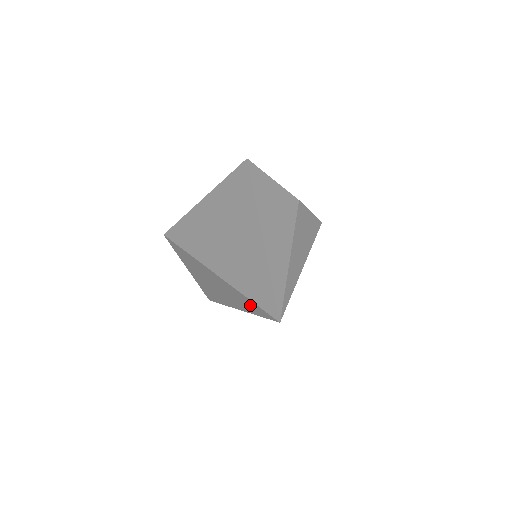
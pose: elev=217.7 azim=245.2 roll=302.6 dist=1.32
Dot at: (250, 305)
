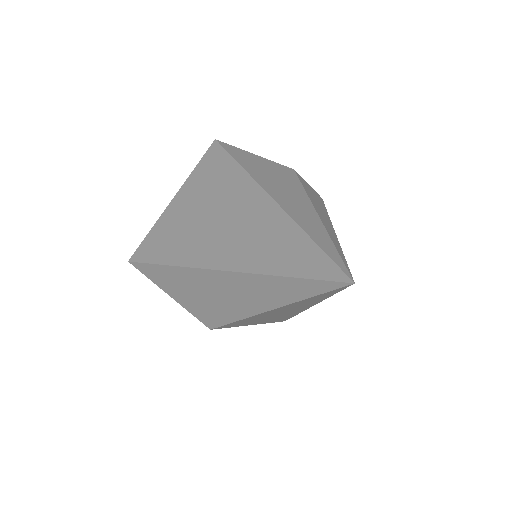
Dot at: (291, 287)
